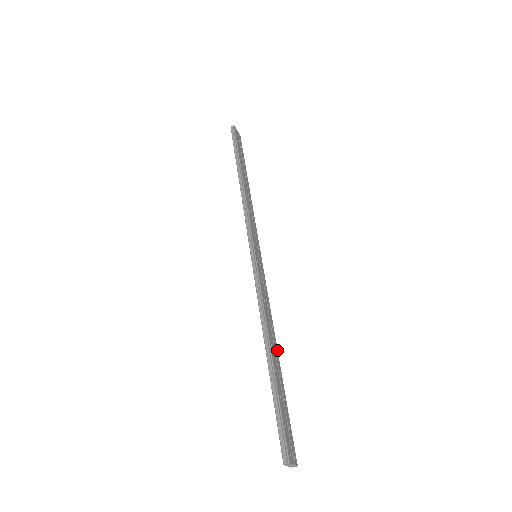
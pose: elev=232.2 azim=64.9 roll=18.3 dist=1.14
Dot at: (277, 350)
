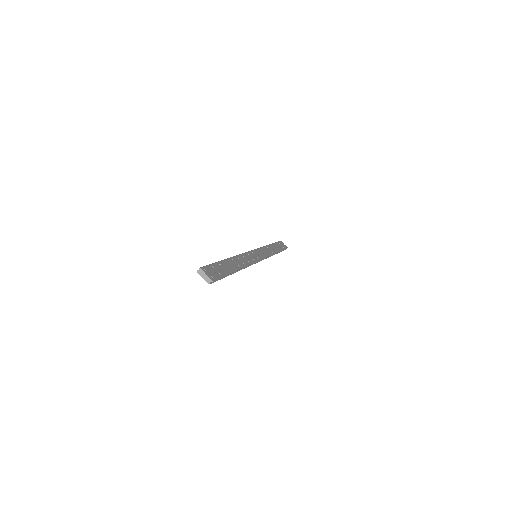
Dot at: (240, 268)
